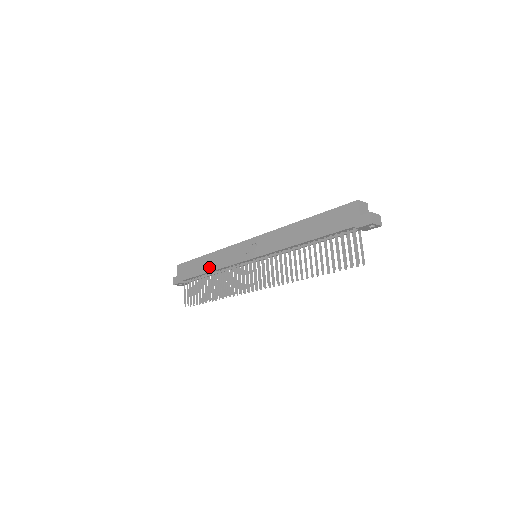
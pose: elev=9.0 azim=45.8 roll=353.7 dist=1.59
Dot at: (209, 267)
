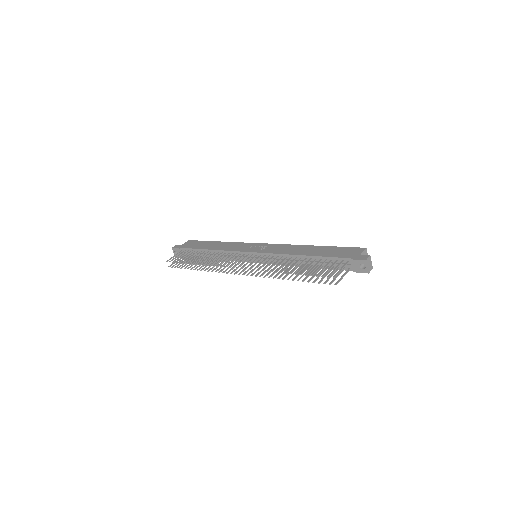
Dot at: (213, 247)
